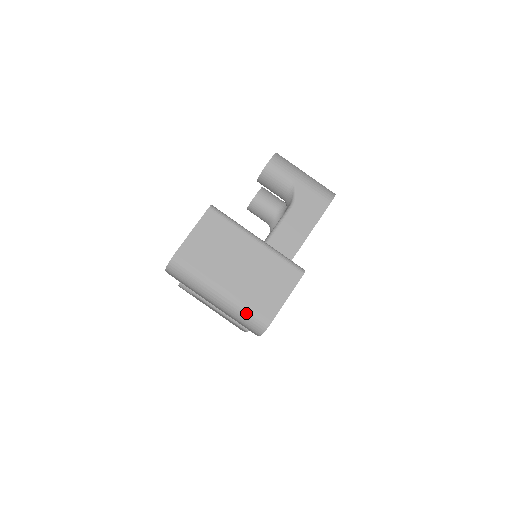
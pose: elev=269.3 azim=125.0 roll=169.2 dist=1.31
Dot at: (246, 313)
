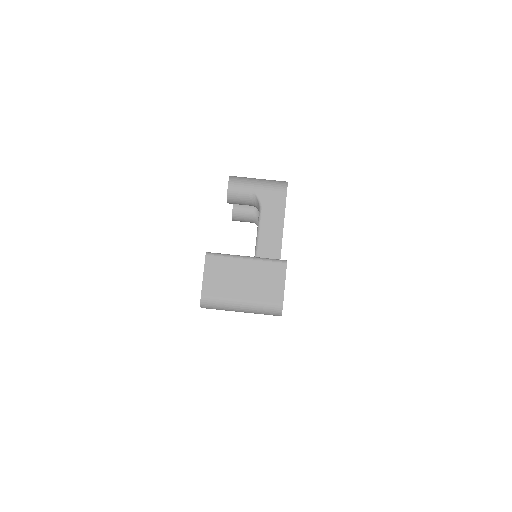
Dot at: (264, 307)
